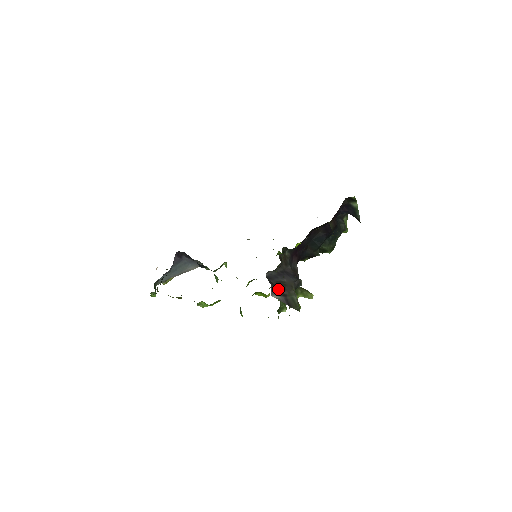
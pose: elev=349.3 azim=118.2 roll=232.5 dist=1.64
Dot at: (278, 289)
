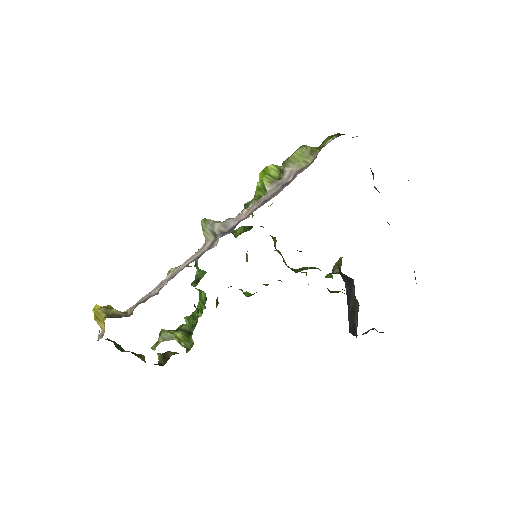
Dot at: (356, 325)
